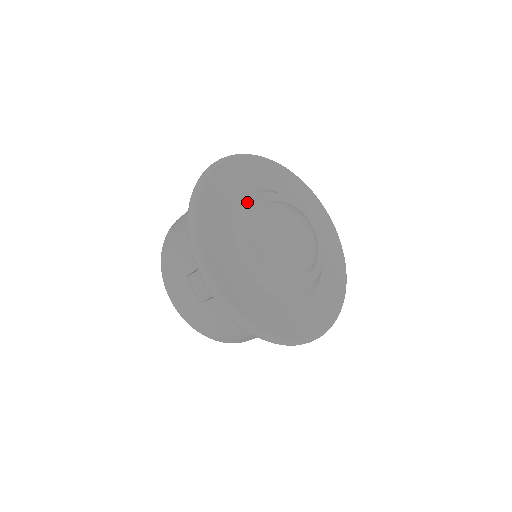
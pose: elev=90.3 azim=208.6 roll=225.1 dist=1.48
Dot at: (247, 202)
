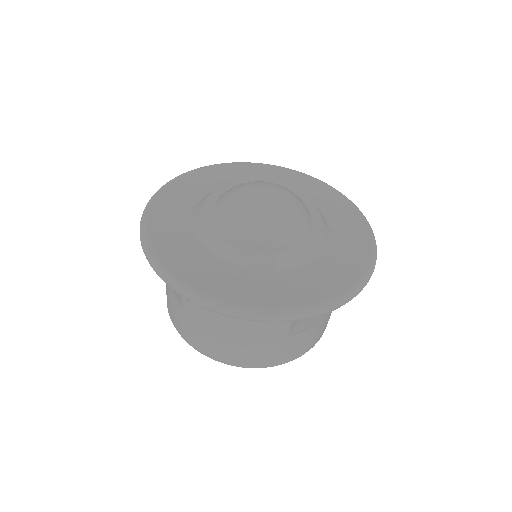
Dot at: occluded
